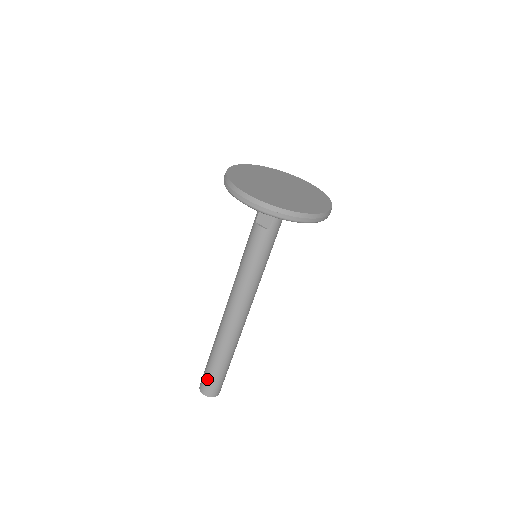
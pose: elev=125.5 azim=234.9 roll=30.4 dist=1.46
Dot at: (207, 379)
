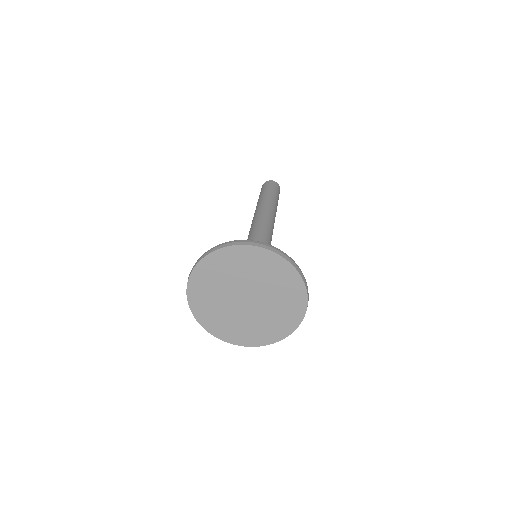
Dot at: occluded
